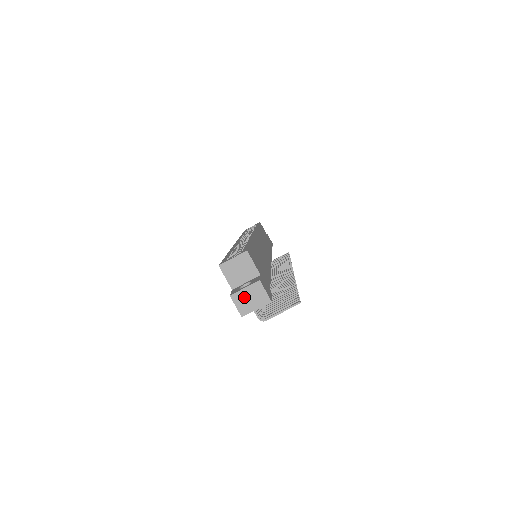
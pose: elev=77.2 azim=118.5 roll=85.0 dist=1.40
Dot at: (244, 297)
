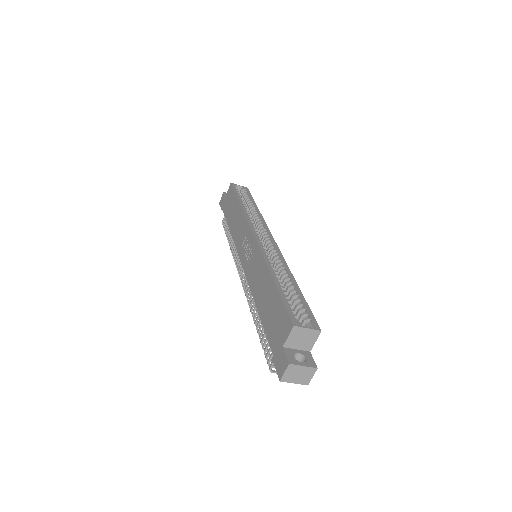
Dot at: (296, 371)
